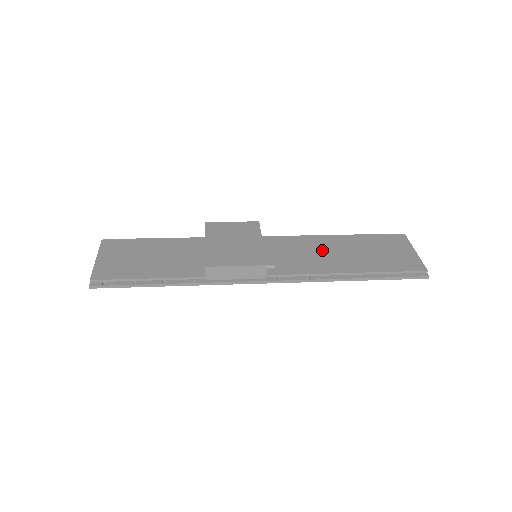
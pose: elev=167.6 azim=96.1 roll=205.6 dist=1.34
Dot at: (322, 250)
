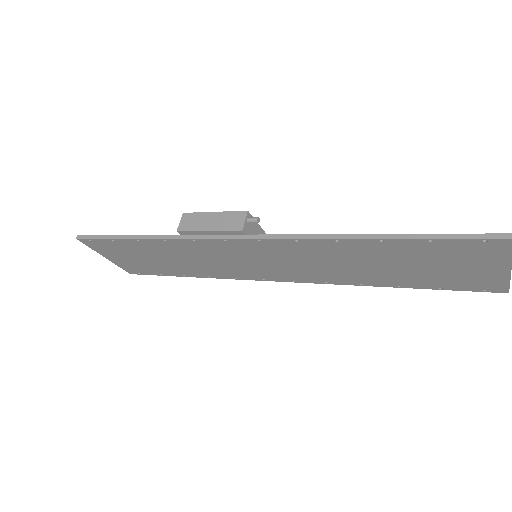
Dot at: occluded
